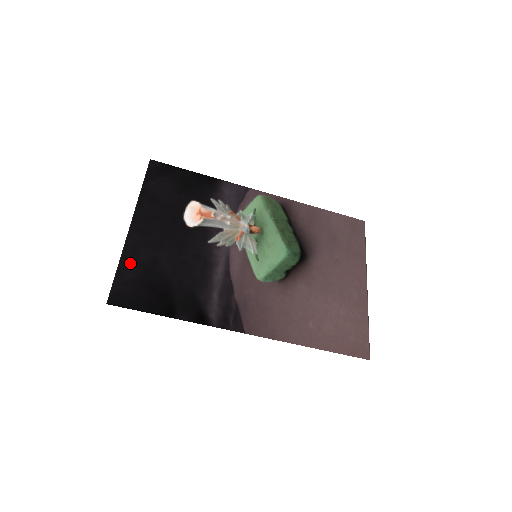
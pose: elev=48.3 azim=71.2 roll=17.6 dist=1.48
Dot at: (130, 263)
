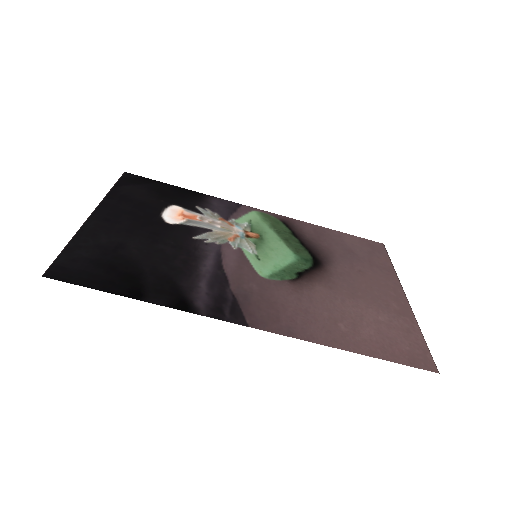
Dot at: (85, 243)
